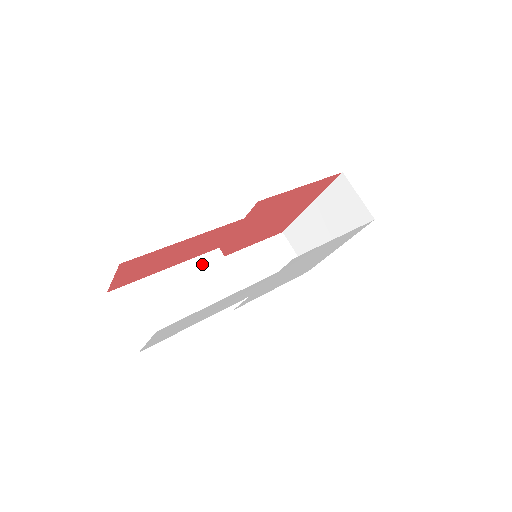
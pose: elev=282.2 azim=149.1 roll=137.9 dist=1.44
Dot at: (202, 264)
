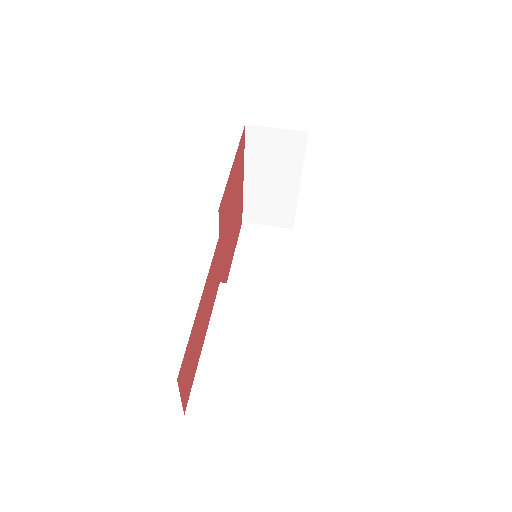
Dot at: (223, 309)
